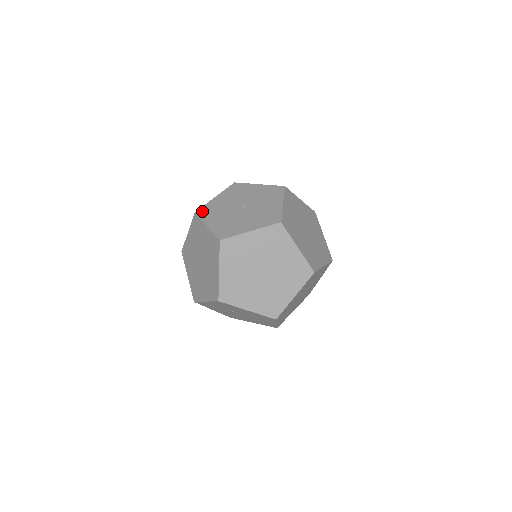
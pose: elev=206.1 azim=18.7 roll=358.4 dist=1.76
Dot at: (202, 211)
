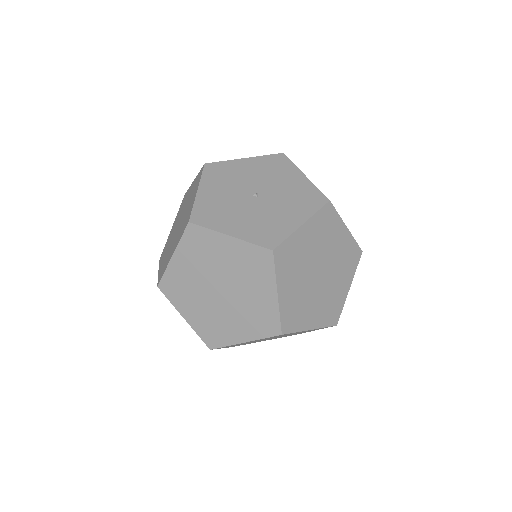
Dot at: (199, 217)
